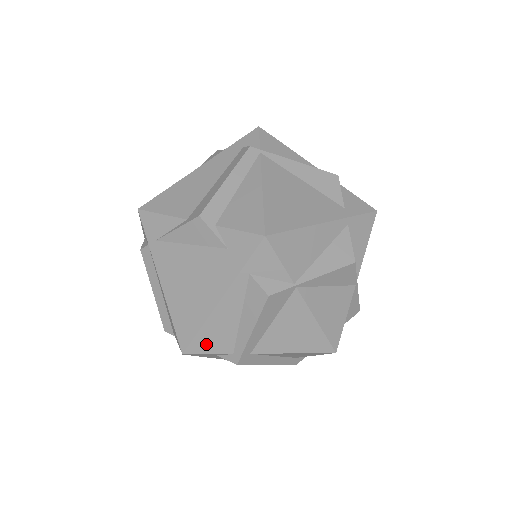
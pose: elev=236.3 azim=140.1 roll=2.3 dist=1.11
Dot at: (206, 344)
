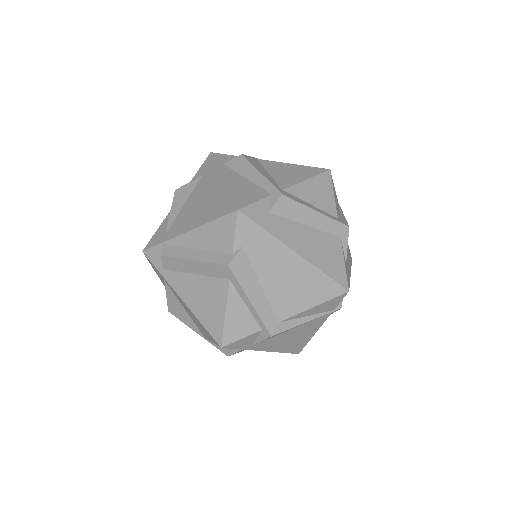
Dot at: (246, 198)
